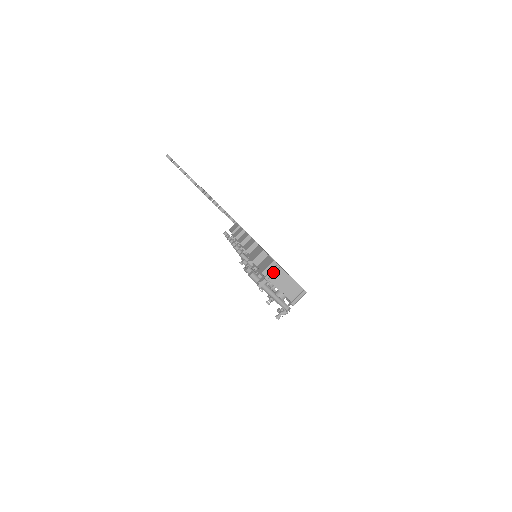
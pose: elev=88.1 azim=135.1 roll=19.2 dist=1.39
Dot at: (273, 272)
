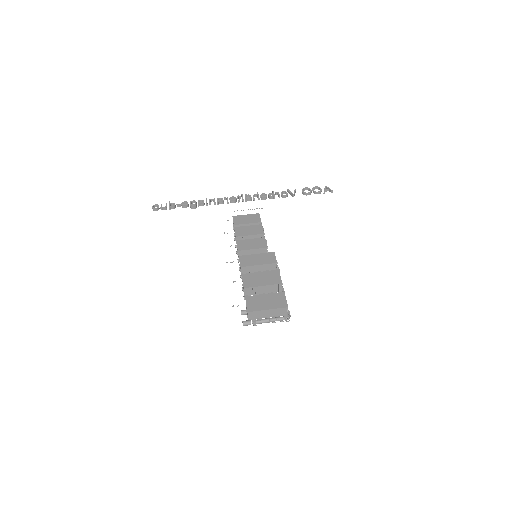
Dot at: (254, 315)
